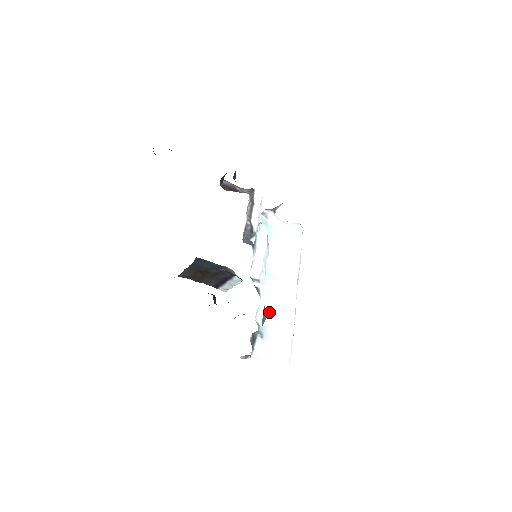
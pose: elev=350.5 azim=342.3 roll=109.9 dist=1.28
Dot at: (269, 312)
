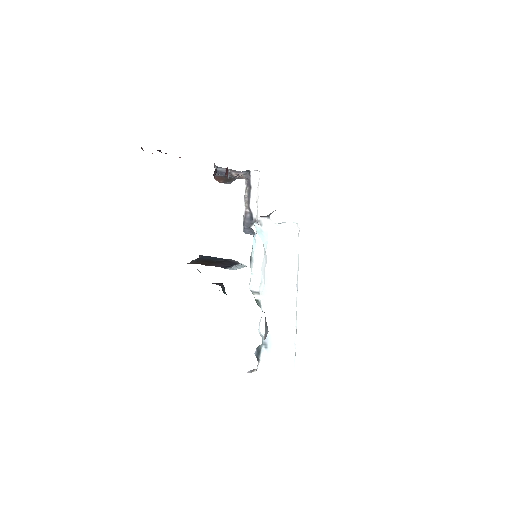
Dot at: (271, 321)
